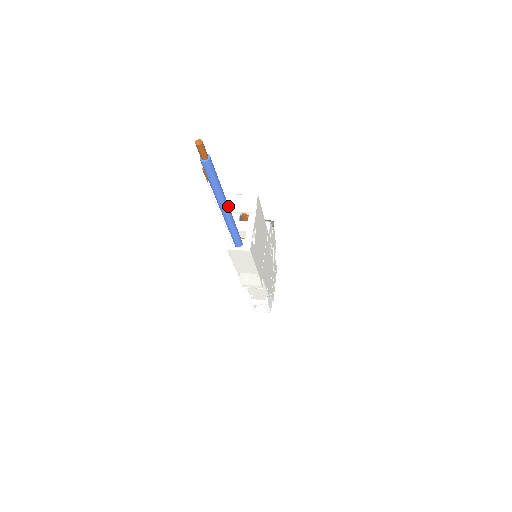
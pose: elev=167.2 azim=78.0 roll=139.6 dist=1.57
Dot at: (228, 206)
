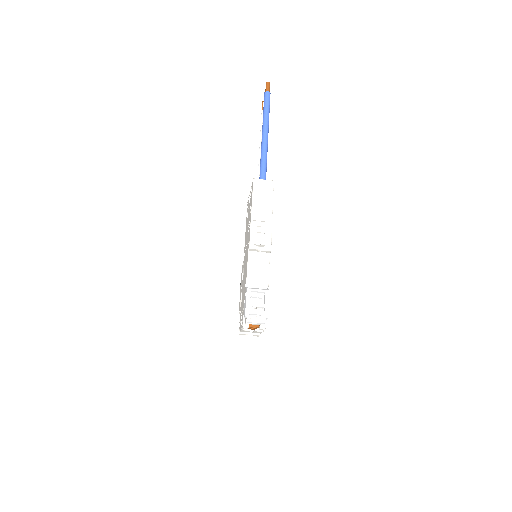
Dot at: occluded
